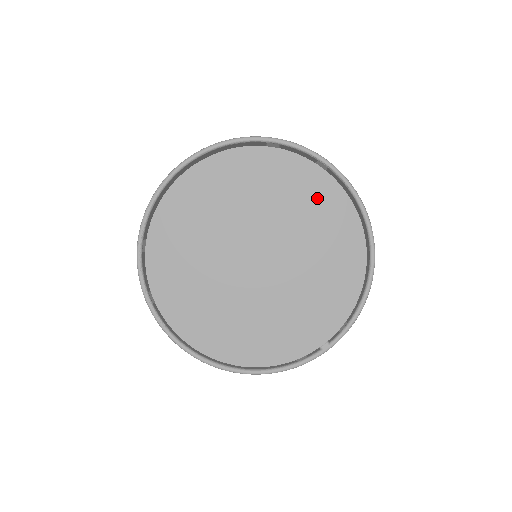
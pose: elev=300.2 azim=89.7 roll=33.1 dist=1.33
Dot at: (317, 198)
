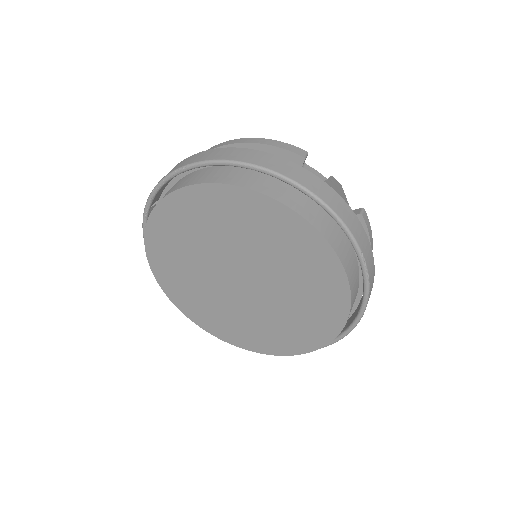
Dot at: (316, 270)
